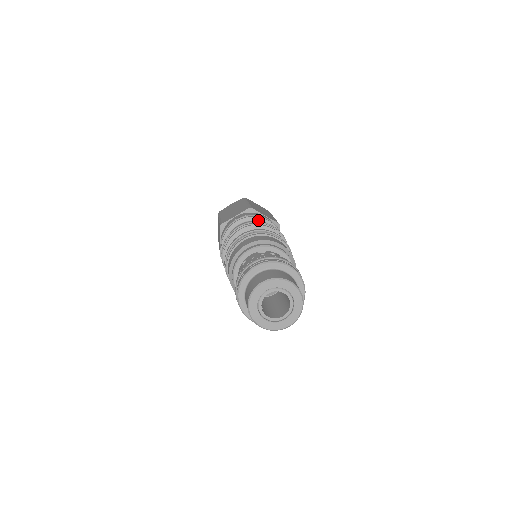
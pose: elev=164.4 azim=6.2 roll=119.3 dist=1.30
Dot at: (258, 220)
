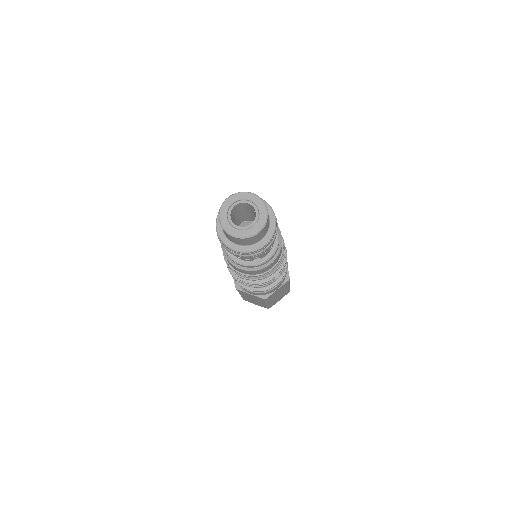
Dot at: occluded
